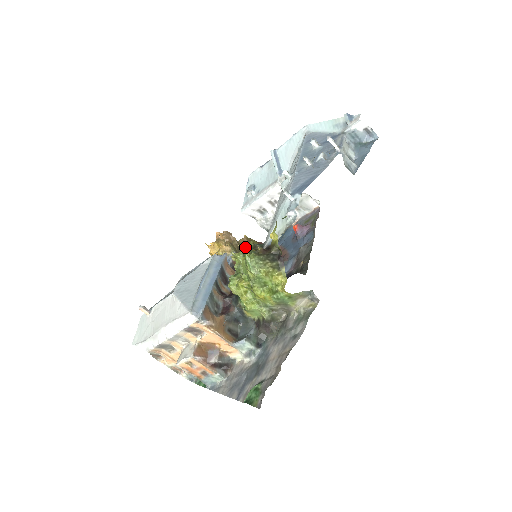
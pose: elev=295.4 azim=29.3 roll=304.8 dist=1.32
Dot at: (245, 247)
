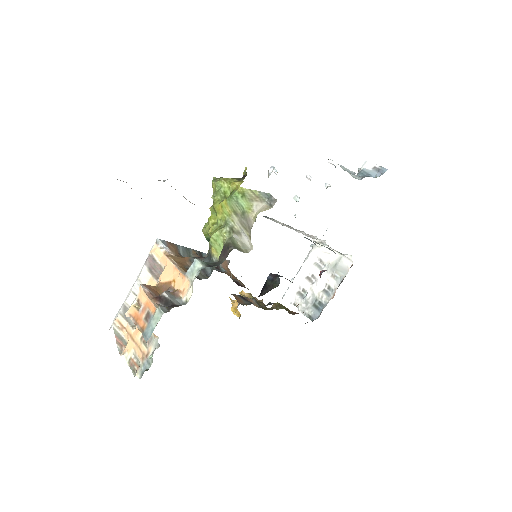
Dot at: occluded
